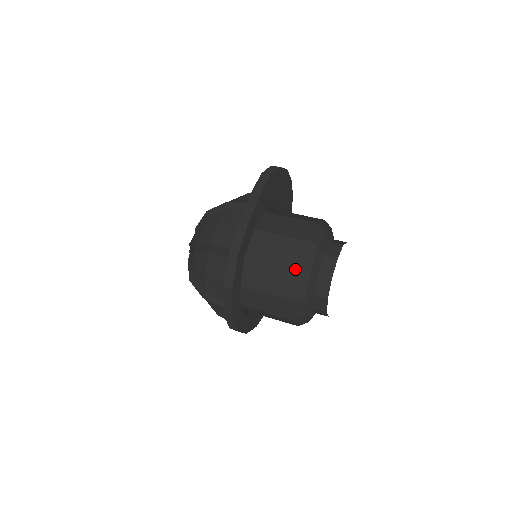
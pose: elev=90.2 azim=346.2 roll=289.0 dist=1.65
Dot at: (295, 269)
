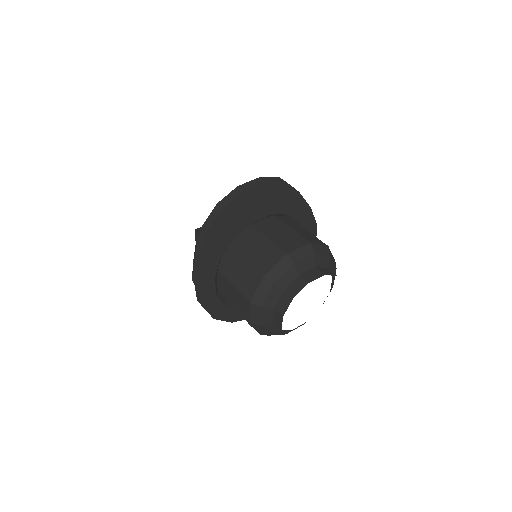
Dot at: occluded
